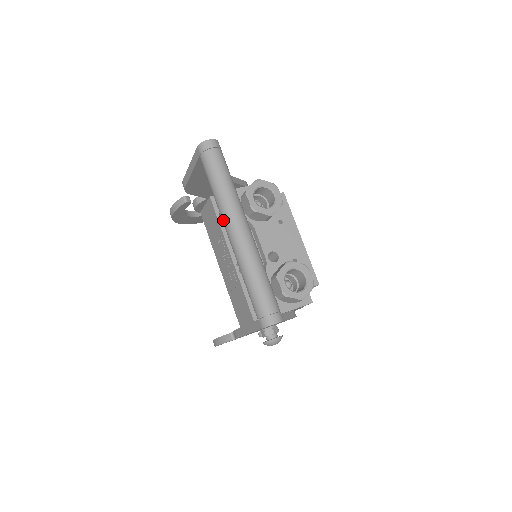
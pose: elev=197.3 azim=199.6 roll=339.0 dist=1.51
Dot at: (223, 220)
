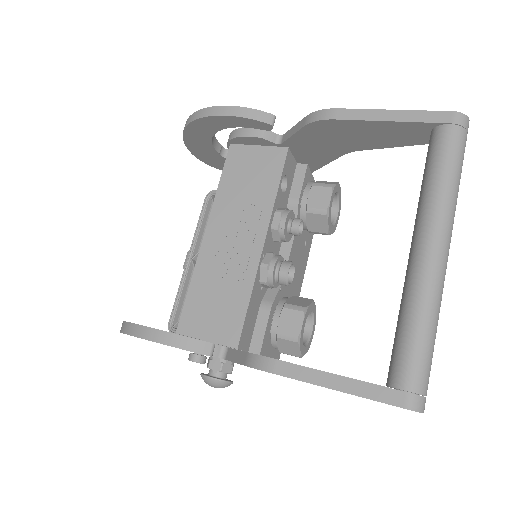
Dot at: (434, 225)
